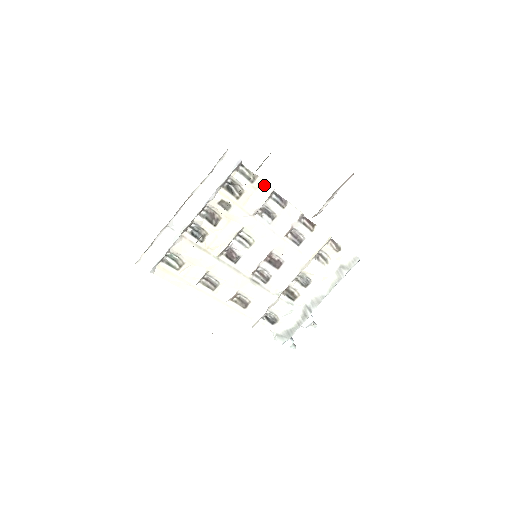
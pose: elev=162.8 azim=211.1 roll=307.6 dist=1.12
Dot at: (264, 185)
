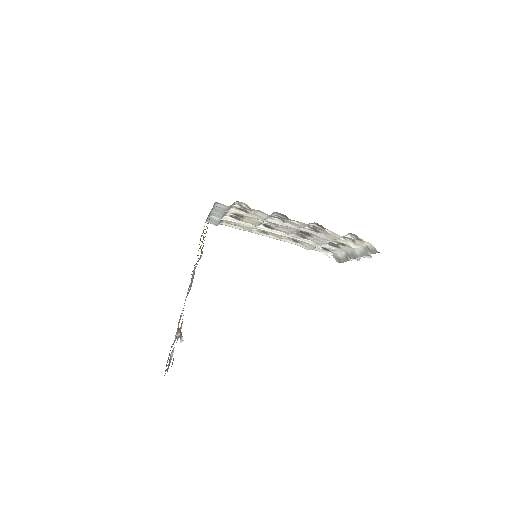
Dot at: (261, 211)
